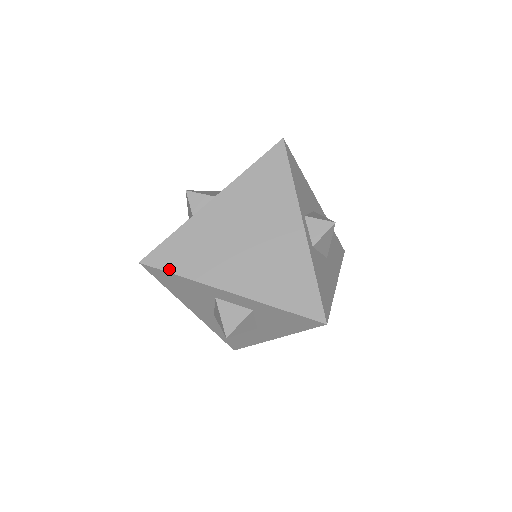
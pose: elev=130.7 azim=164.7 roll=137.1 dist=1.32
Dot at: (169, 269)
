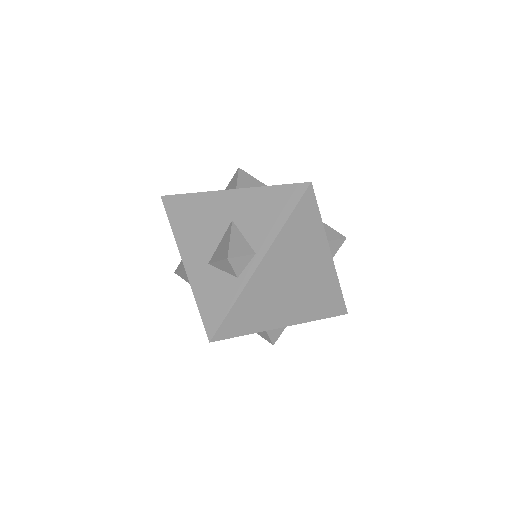
Dot at: (237, 334)
